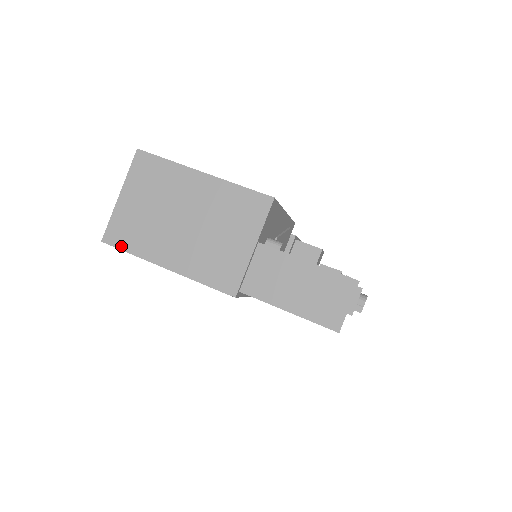
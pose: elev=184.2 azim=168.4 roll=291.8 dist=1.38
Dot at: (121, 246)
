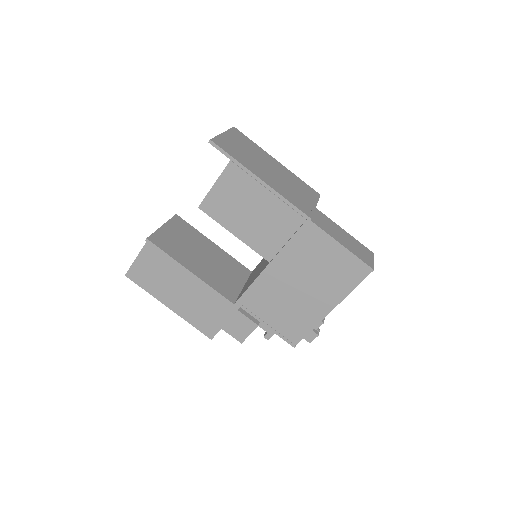
Dot at: (226, 151)
